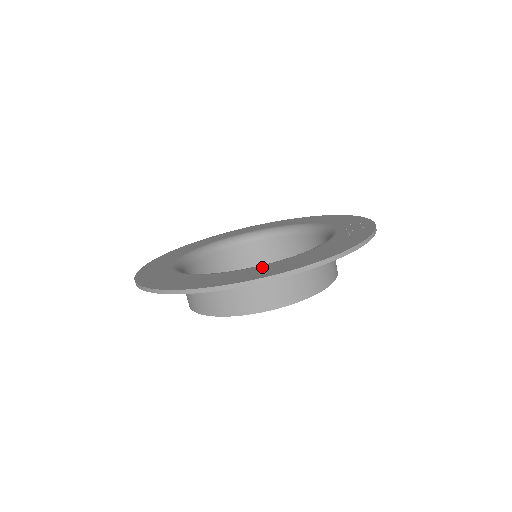
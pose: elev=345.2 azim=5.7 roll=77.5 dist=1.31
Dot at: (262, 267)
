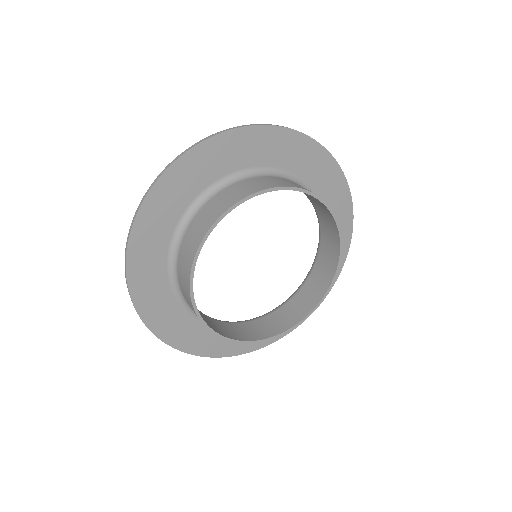
Dot at: (170, 218)
